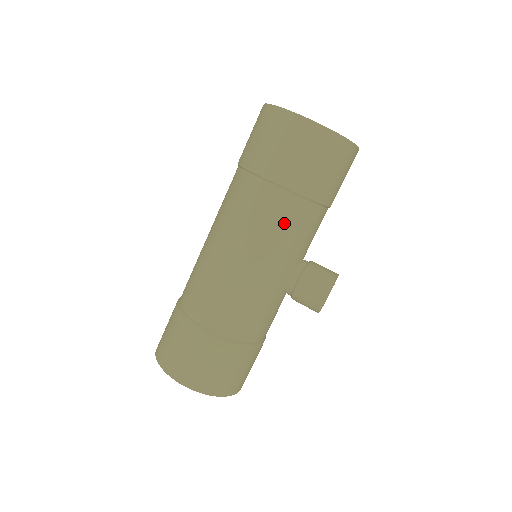
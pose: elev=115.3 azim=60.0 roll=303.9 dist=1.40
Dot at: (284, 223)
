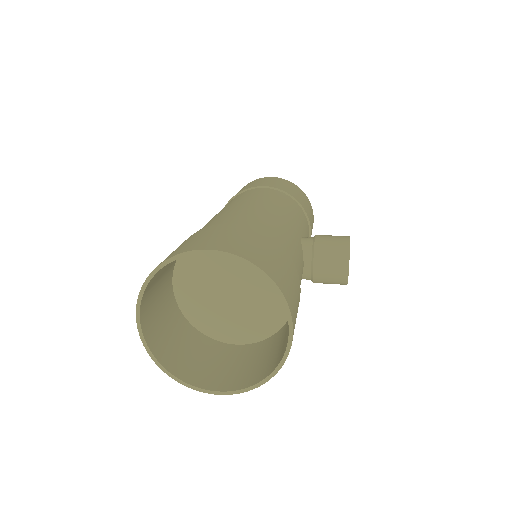
Dot at: (284, 200)
